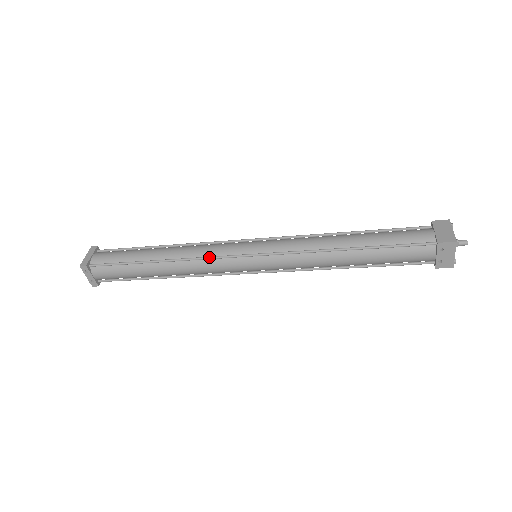
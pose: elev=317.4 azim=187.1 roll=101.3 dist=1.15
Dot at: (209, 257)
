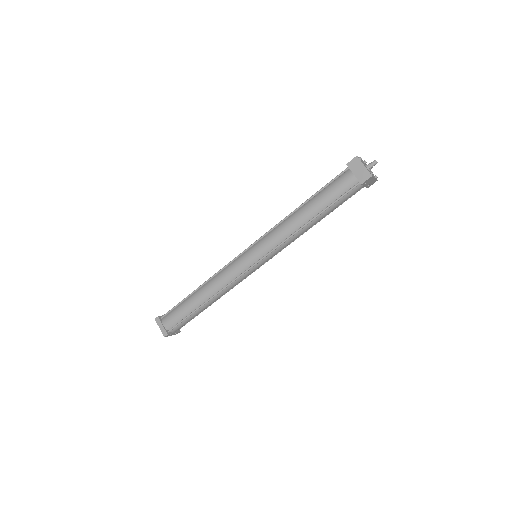
Dot at: (233, 282)
